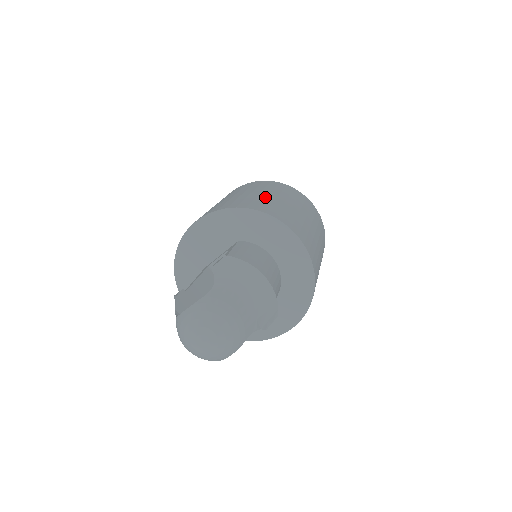
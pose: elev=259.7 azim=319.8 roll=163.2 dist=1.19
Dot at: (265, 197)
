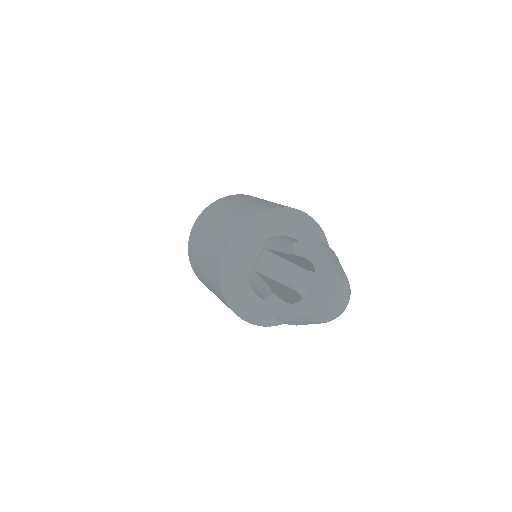
Dot at: (253, 202)
